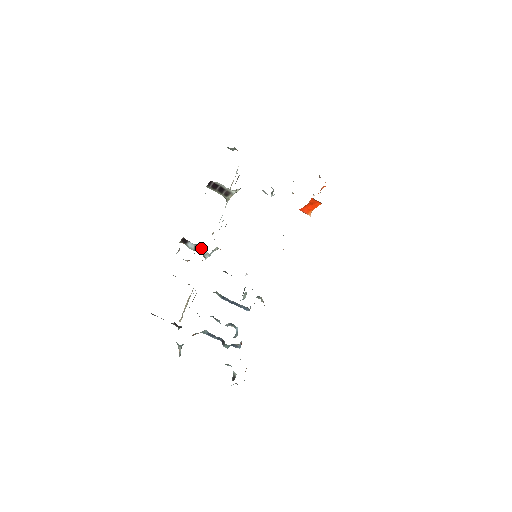
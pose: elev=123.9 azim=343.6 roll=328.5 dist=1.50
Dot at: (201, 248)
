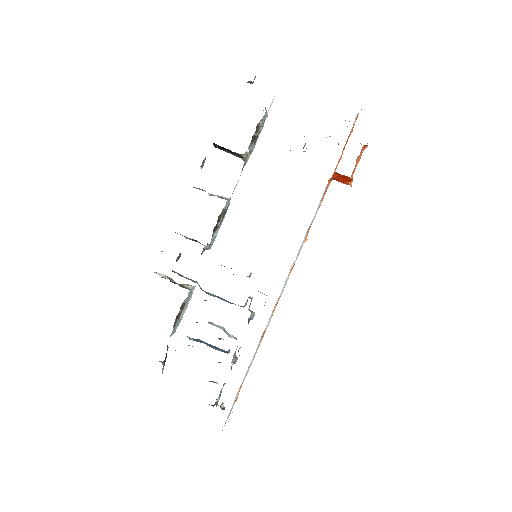
Dot at: (196, 240)
